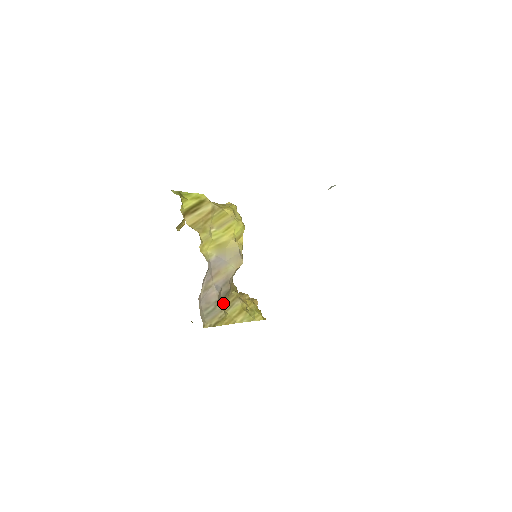
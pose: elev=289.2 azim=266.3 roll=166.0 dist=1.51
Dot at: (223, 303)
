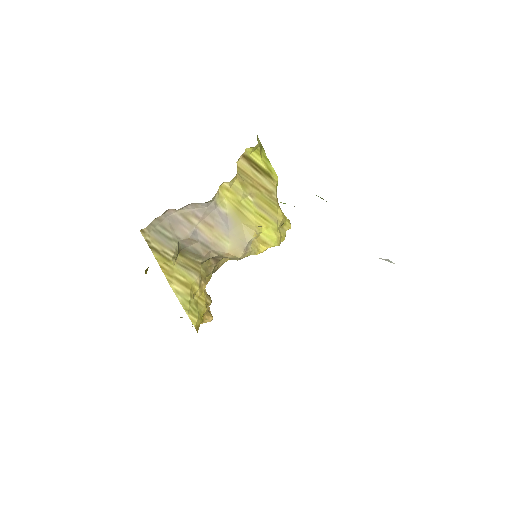
Dot at: (183, 255)
